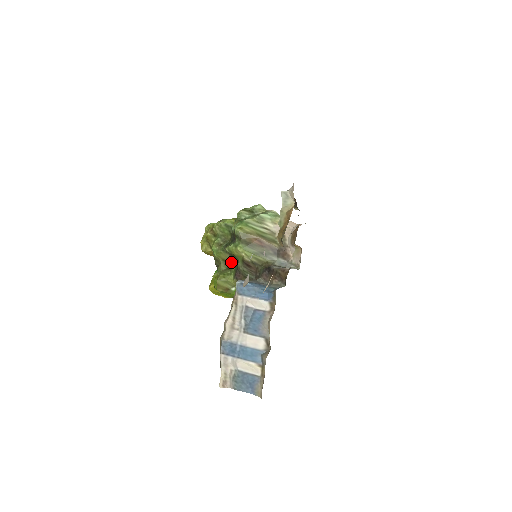
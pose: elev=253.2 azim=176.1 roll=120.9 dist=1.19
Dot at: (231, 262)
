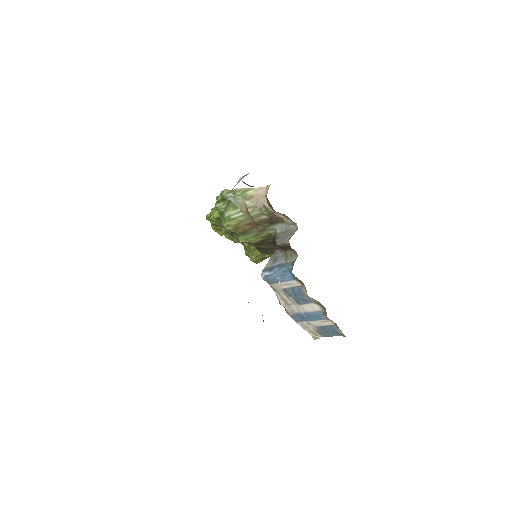
Dot at: occluded
